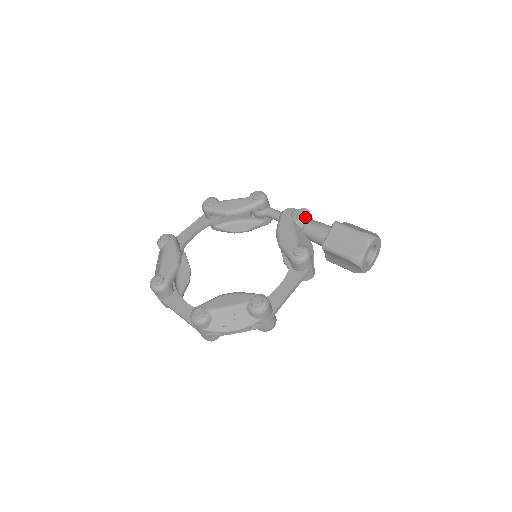
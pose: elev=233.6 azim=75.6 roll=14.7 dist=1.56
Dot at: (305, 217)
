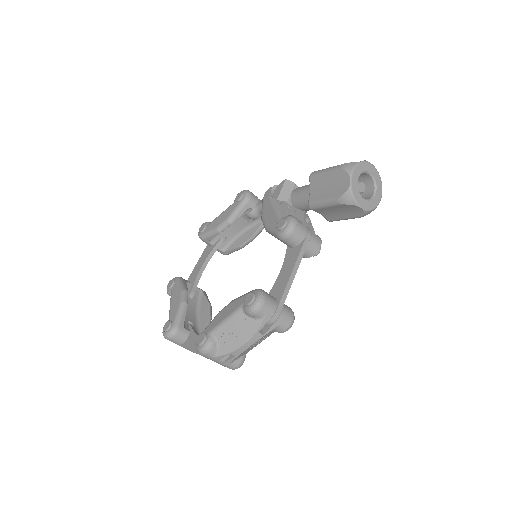
Dot at: (287, 189)
